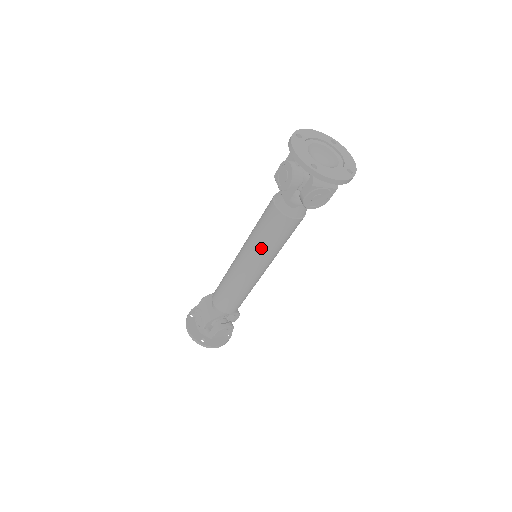
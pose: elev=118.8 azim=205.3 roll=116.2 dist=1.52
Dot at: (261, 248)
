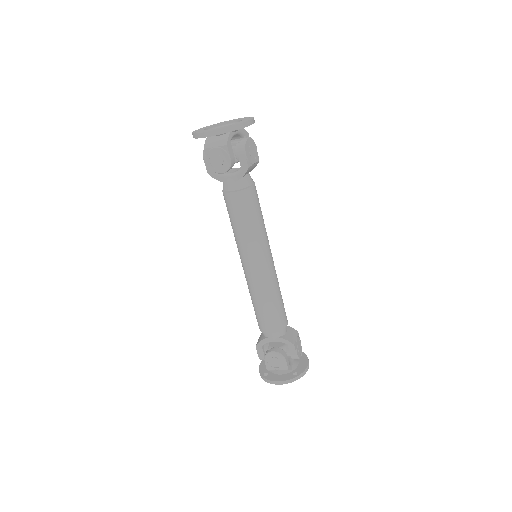
Dot at: (235, 237)
